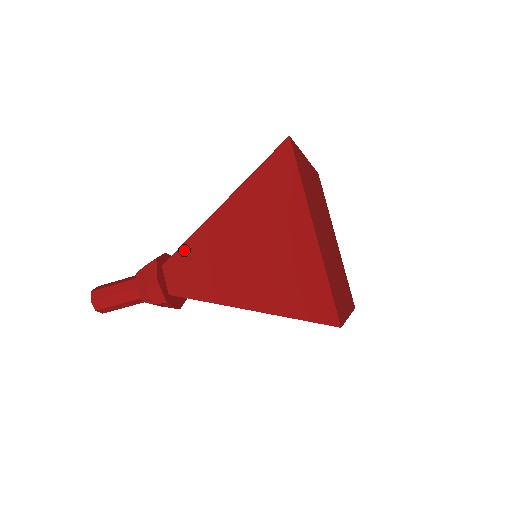
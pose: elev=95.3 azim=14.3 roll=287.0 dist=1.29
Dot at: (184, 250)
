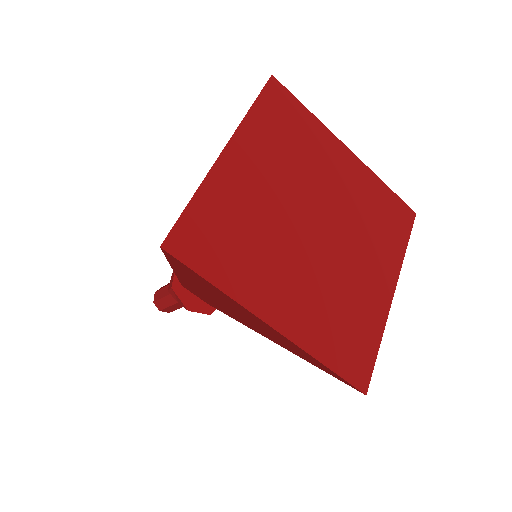
Dot at: occluded
